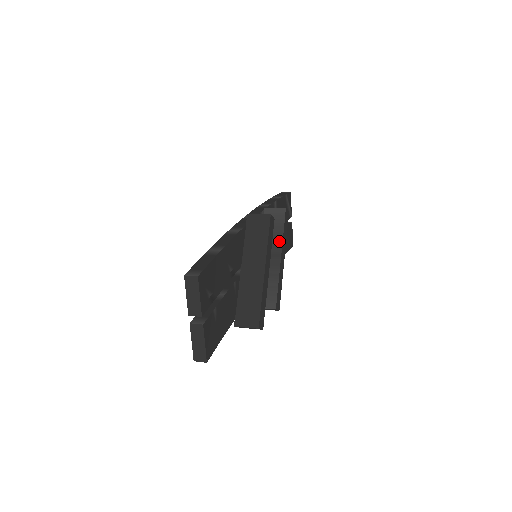
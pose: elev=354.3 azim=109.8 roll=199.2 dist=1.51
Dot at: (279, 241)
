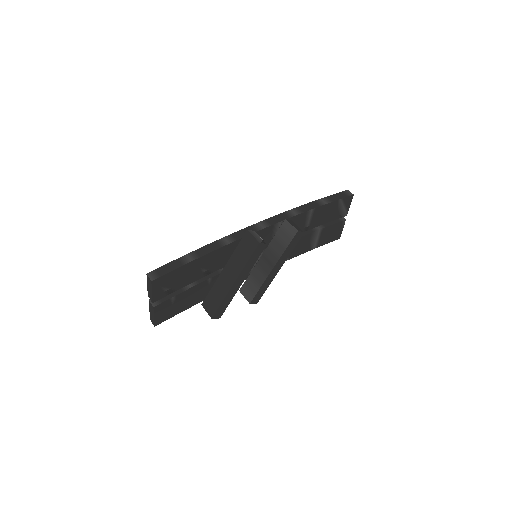
Dot at: (279, 255)
